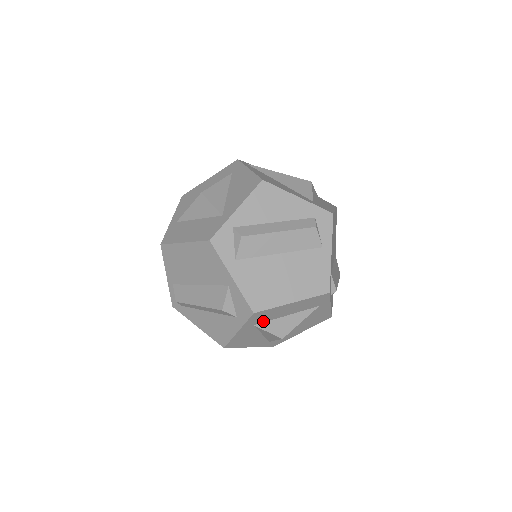
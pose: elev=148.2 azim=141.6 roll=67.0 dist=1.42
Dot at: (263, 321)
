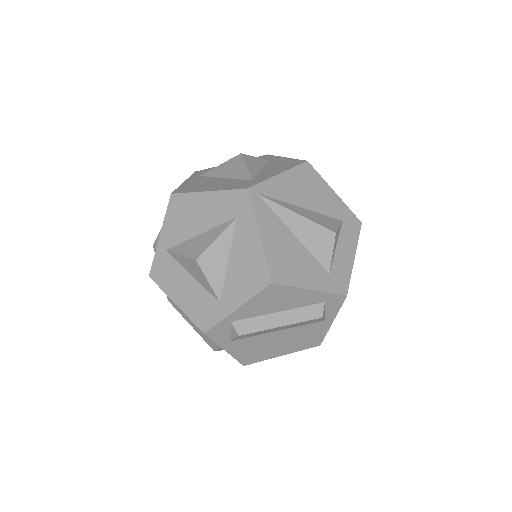
Dot at: occluded
